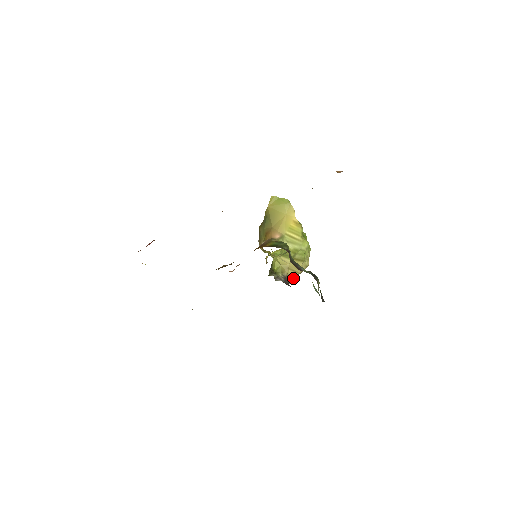
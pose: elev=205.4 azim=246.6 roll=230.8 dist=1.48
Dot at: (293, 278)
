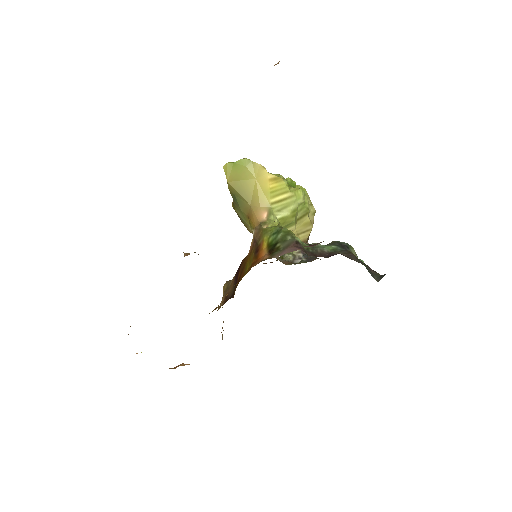
Dot at: (308, 238)
